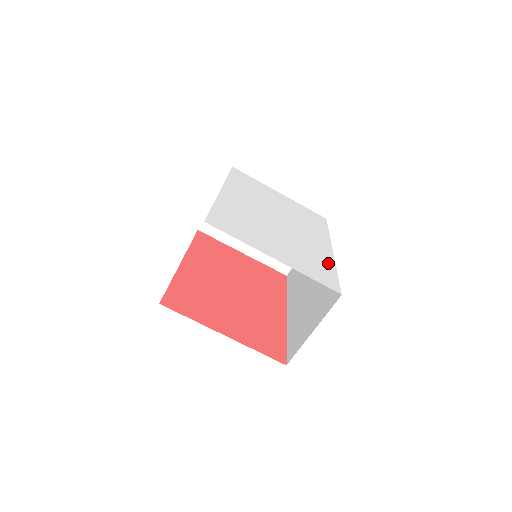
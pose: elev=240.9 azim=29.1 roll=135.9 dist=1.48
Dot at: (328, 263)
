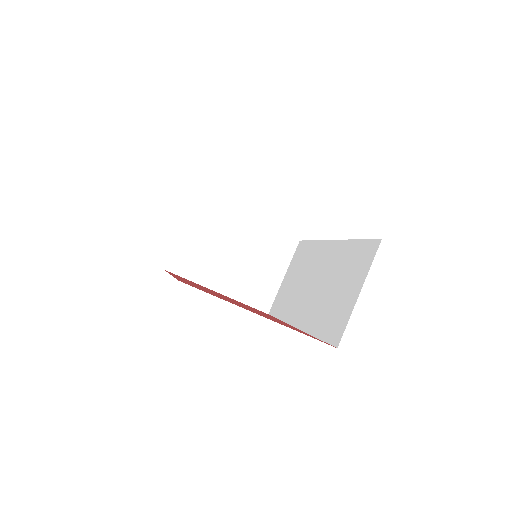
Dot at: occluded
